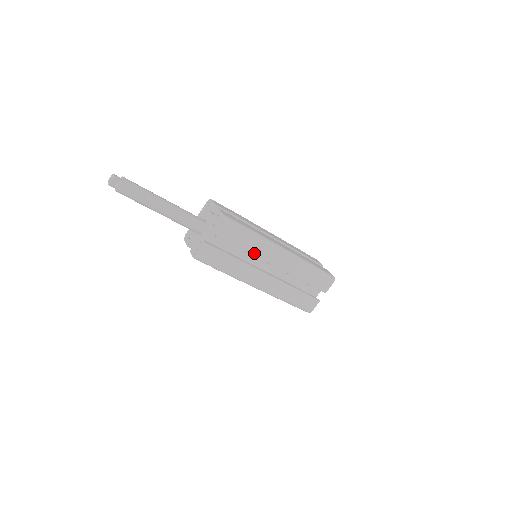
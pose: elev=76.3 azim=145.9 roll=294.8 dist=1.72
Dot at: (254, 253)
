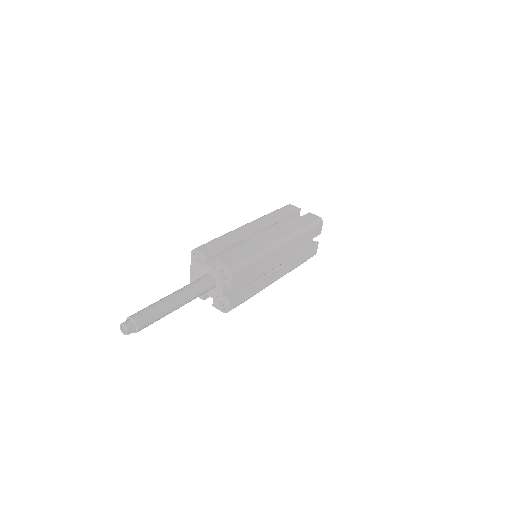
Dot at: (264, 267)
